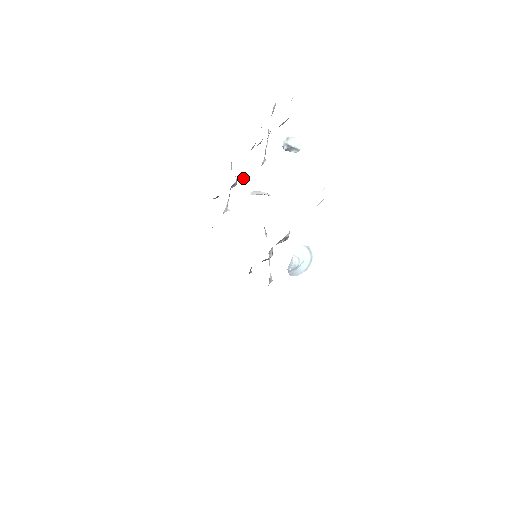
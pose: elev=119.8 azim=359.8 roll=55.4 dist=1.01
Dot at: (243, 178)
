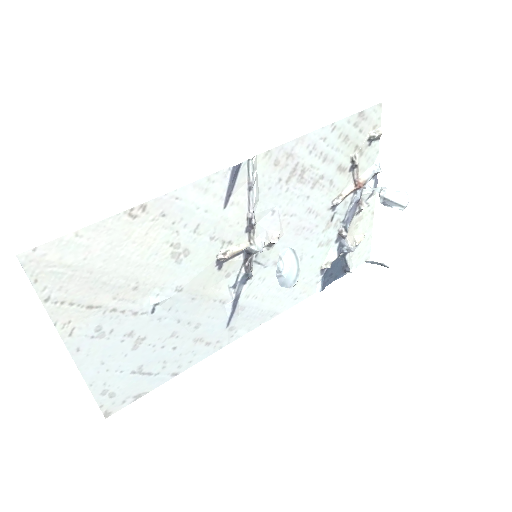
Dot at: (342, 233)
